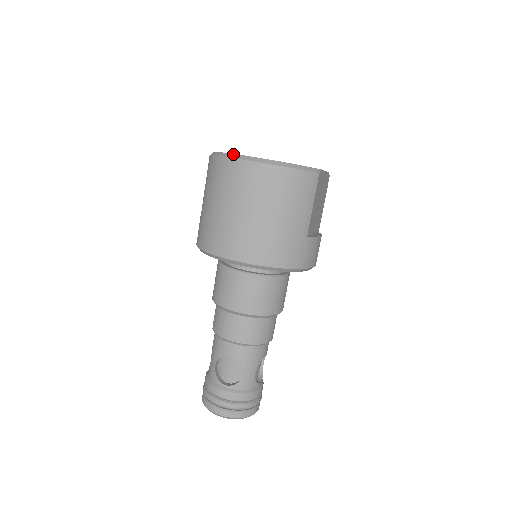
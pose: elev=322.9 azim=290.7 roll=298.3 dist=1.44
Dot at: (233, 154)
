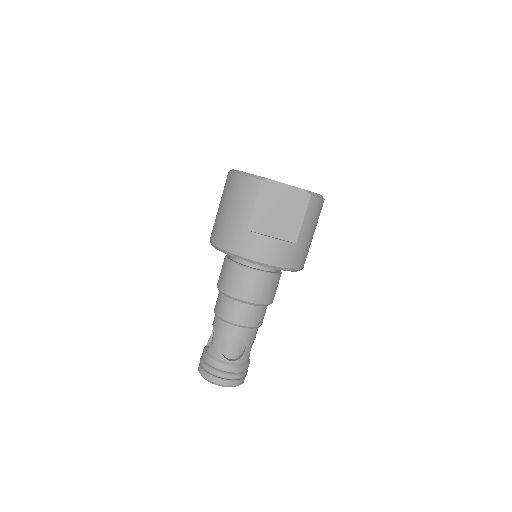
Dot at: occluded
